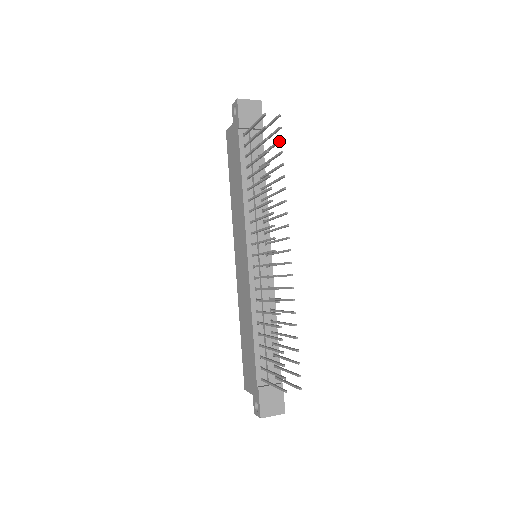
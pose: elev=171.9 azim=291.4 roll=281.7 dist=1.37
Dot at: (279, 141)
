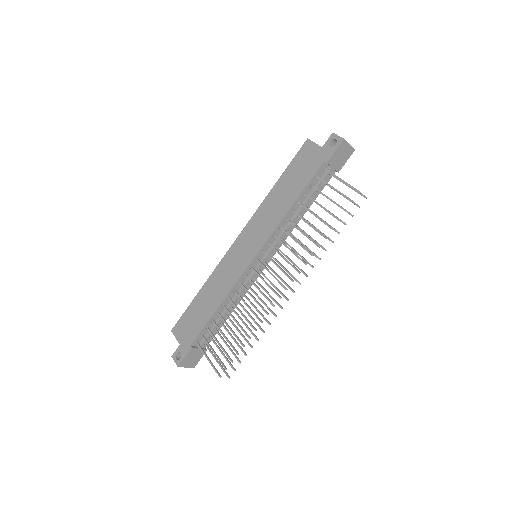
Dot at: (350, 214)
